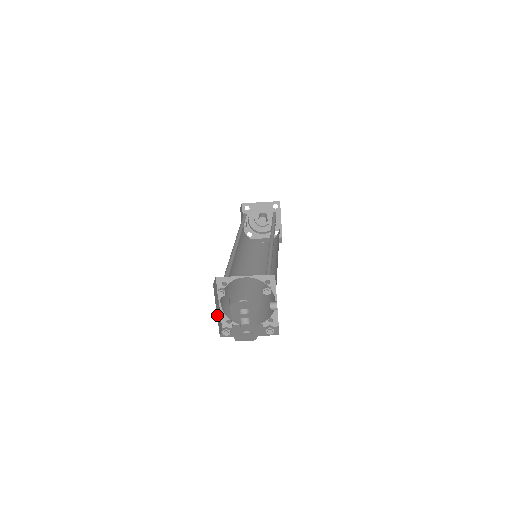
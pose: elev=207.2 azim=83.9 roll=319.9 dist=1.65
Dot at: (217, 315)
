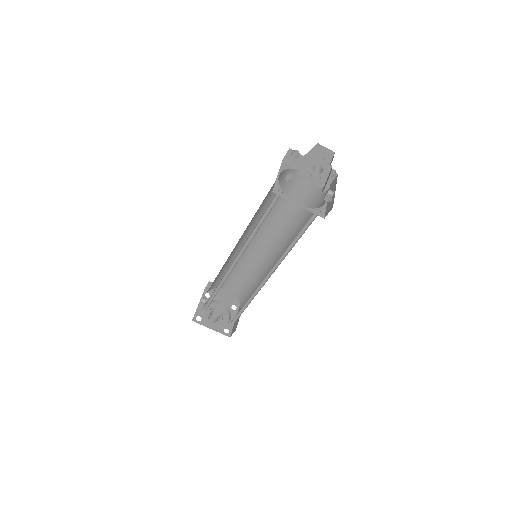
Dot at: occluded
